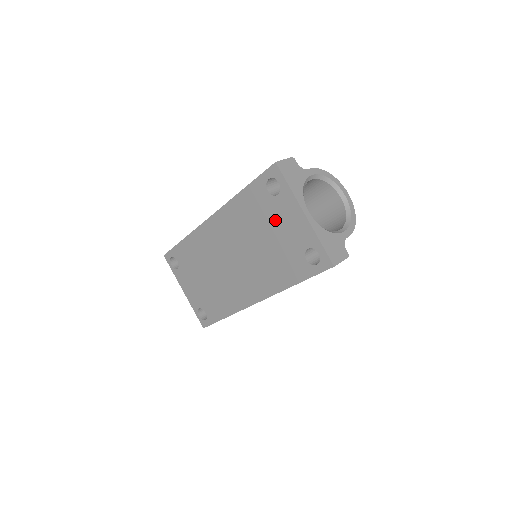
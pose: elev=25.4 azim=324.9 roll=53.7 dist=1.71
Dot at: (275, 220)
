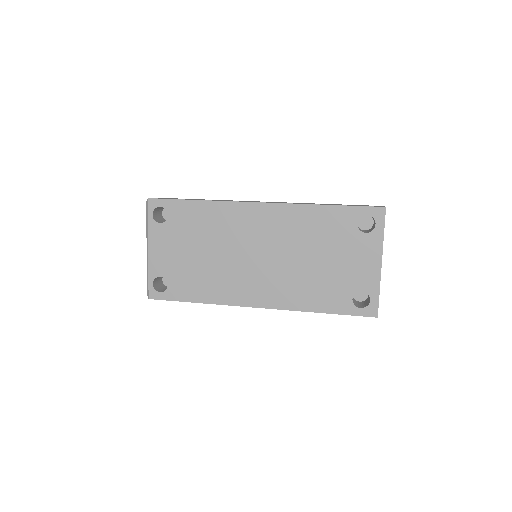
Dot at: (345, 250)
